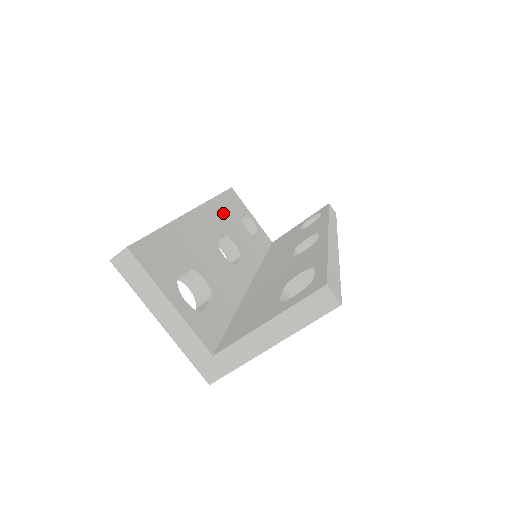
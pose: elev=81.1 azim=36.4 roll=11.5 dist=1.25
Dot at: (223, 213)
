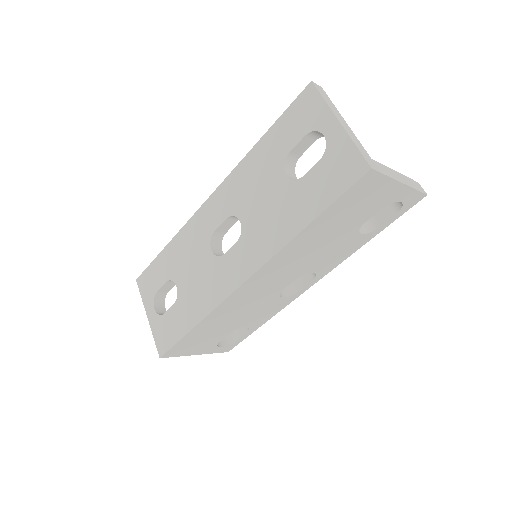
Dot at: occluded
